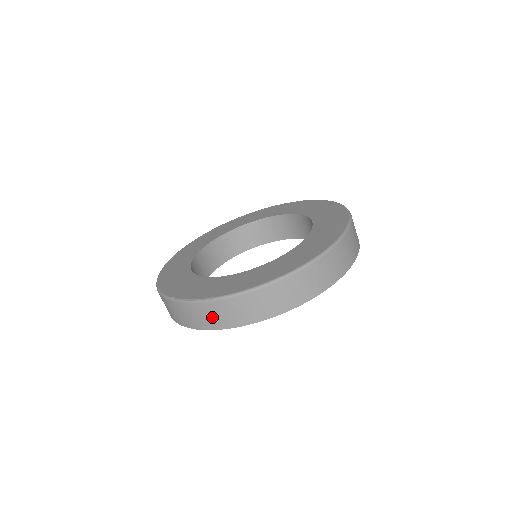
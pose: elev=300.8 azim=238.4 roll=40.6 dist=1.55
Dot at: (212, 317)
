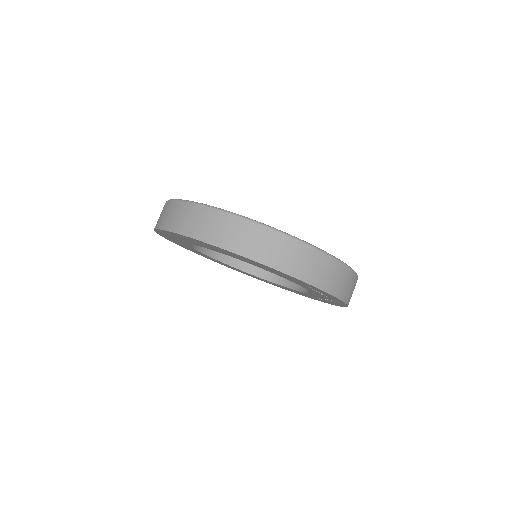
Dot at: (162, 216)
